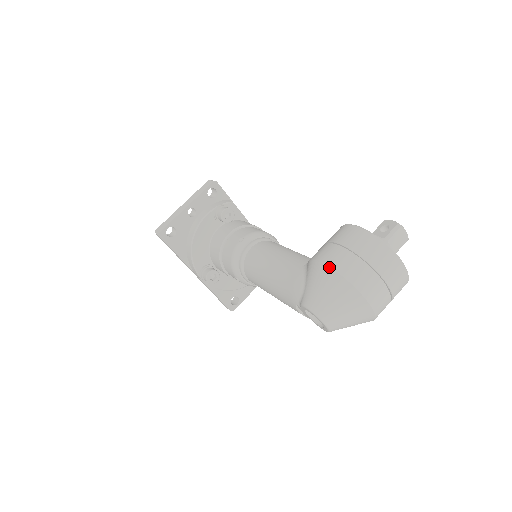
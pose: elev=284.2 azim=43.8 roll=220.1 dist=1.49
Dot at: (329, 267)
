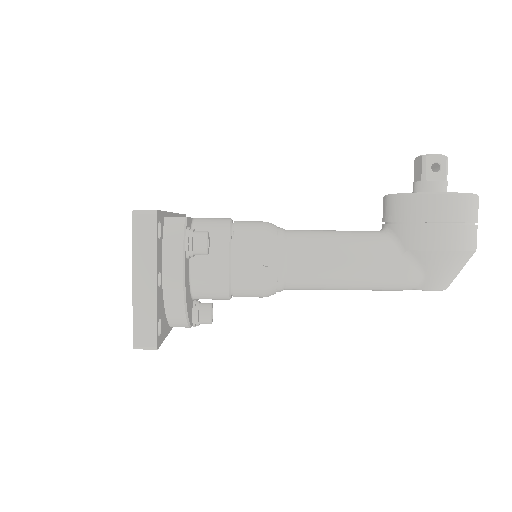
Dot at: (461, 252)
